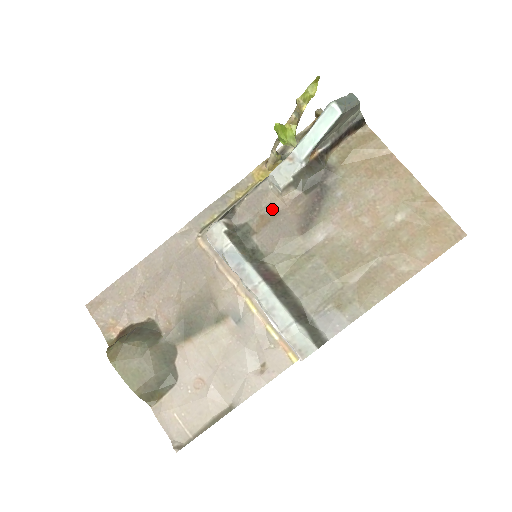
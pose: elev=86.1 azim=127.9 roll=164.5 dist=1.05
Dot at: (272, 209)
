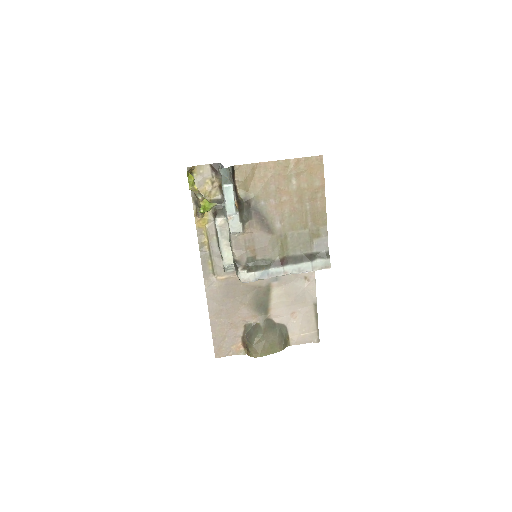
Dot at: (248, 241)
